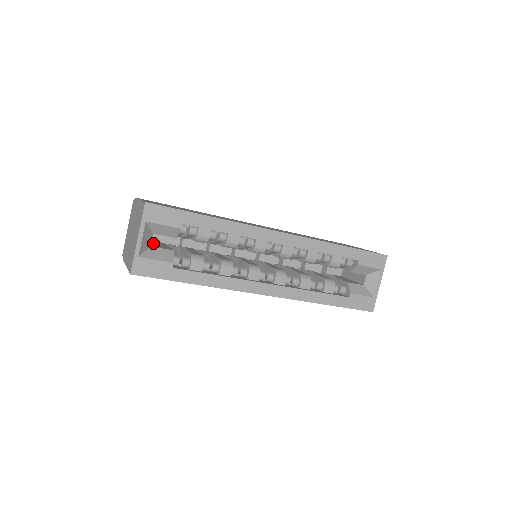
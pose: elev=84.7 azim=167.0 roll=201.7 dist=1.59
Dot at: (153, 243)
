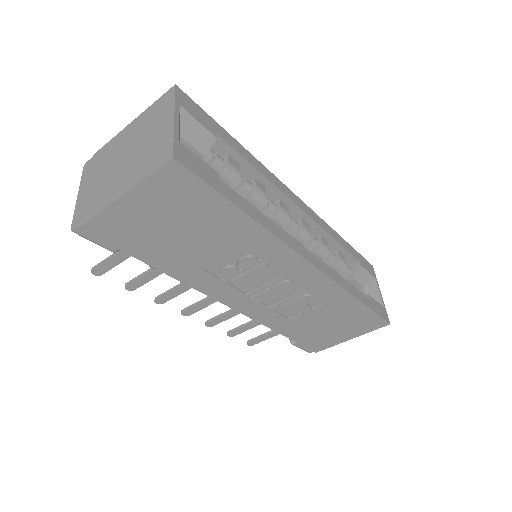
Dot at: occluded
